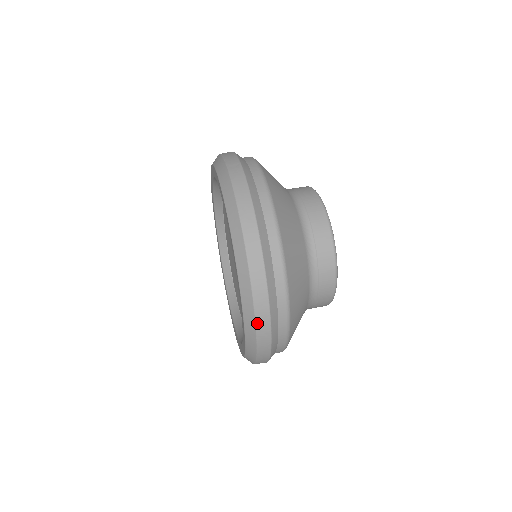
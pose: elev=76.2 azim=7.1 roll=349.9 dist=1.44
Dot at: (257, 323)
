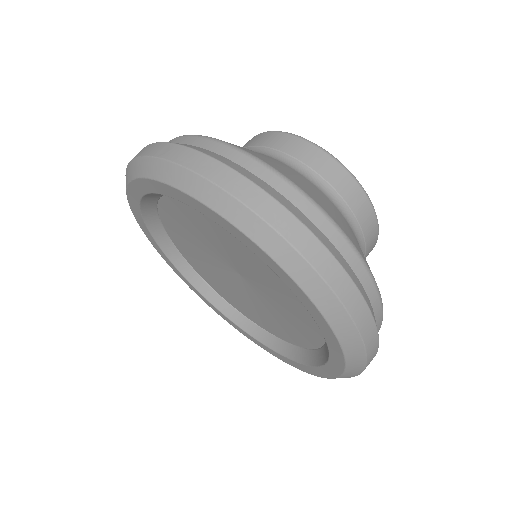
Dot at: (351, 313)
